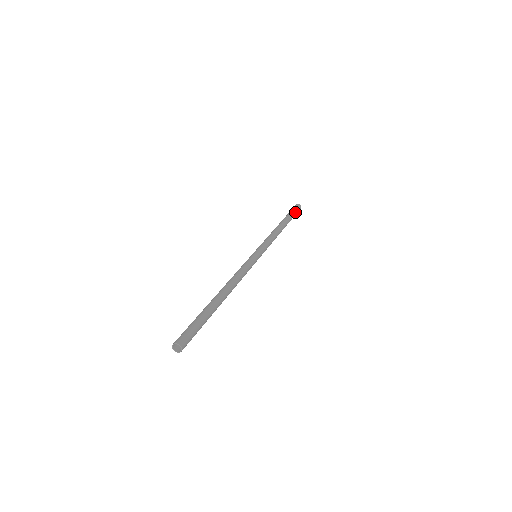
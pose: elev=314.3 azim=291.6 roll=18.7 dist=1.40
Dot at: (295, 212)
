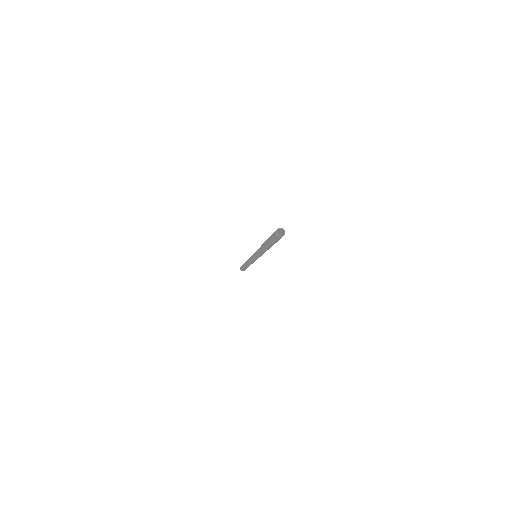
Dot at: occluded
